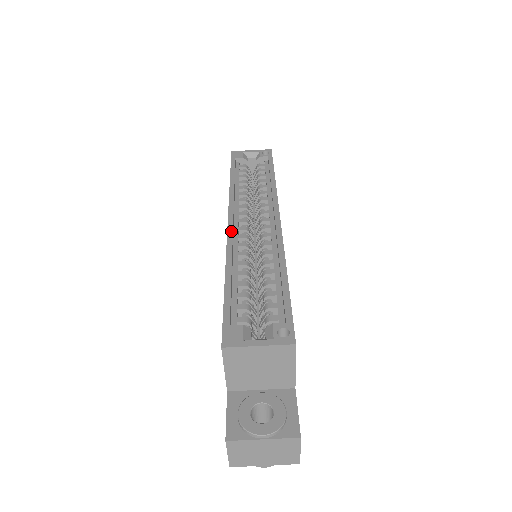
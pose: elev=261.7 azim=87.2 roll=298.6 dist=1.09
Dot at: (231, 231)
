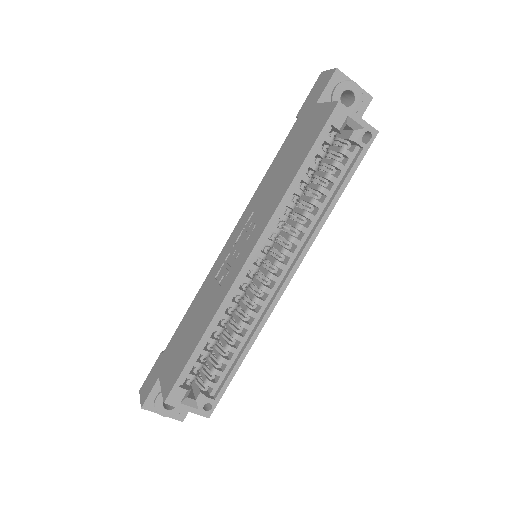
Dot at: (241, 278)
